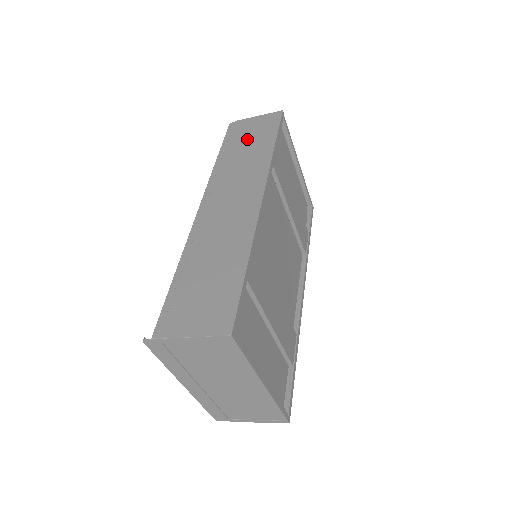
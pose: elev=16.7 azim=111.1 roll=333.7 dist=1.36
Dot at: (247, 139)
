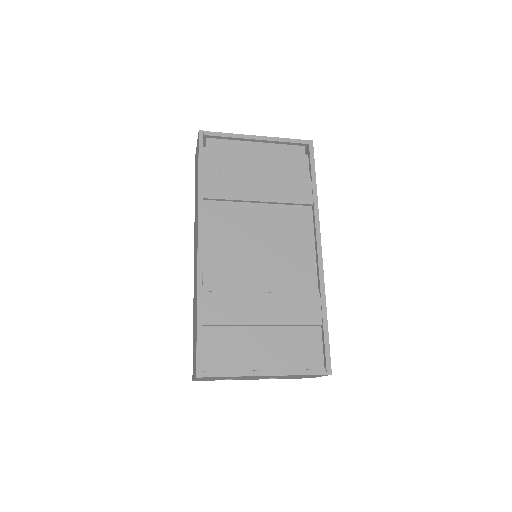
Dot at: (196, 177)
